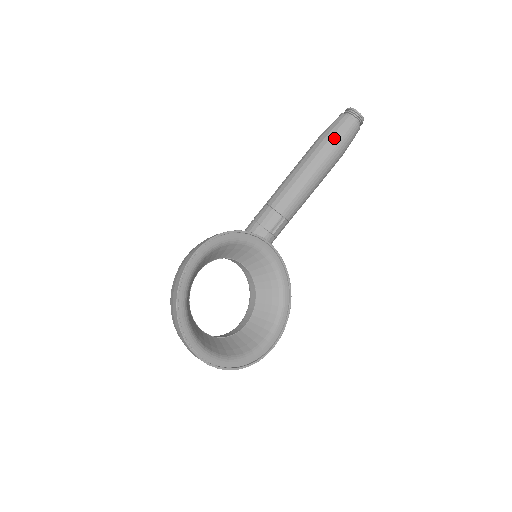
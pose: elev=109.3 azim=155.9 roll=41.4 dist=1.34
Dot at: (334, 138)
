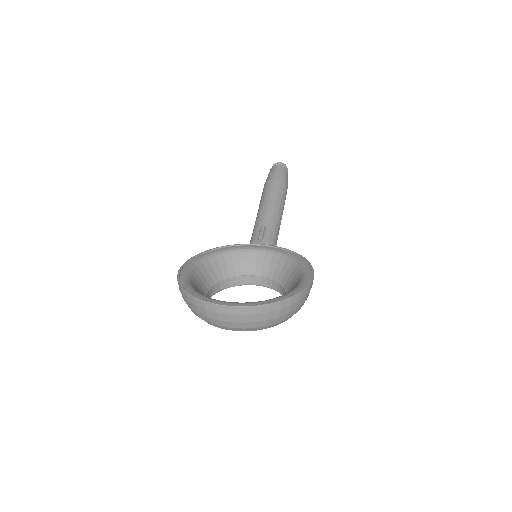
Dot at: (268, 178)
